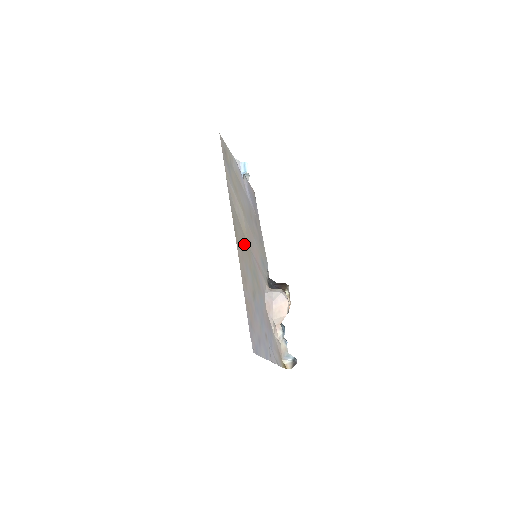
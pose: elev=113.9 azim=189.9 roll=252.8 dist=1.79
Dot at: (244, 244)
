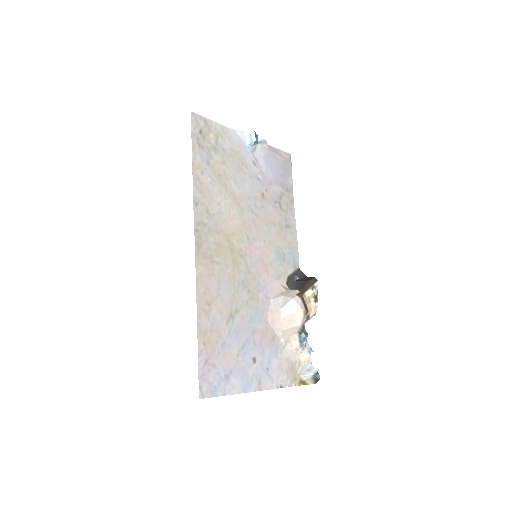
Dot at: (223, 251)
